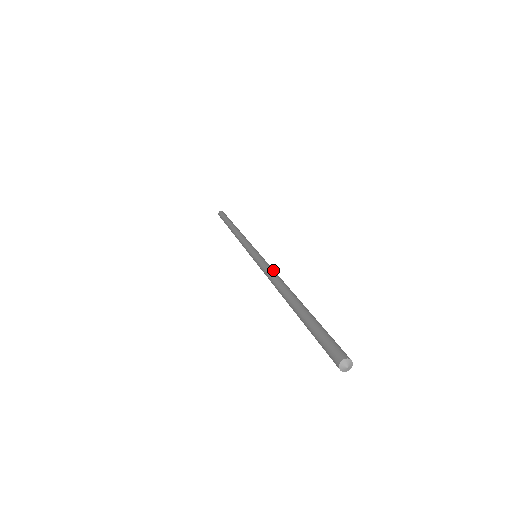
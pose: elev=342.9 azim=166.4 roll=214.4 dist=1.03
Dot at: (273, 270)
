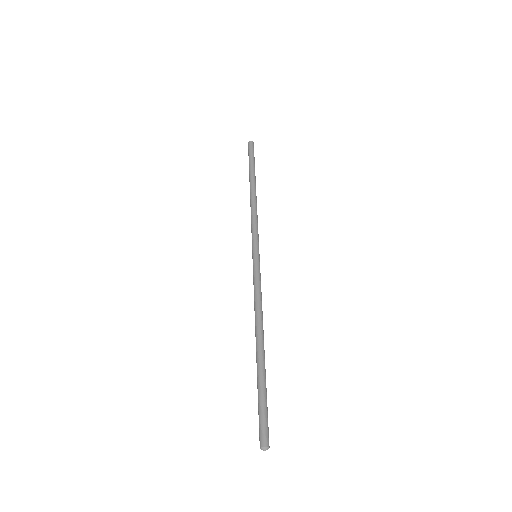
Dot at: (260, 295)
